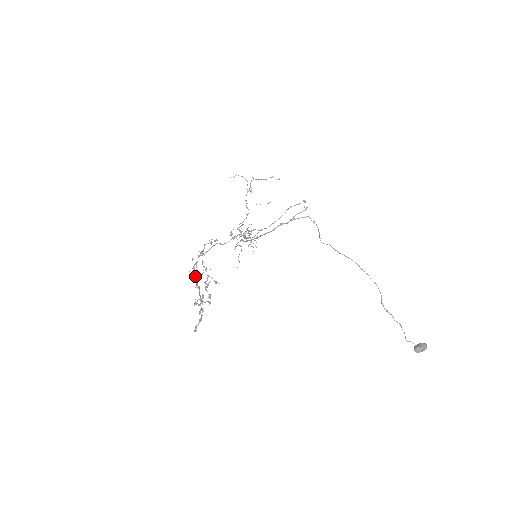
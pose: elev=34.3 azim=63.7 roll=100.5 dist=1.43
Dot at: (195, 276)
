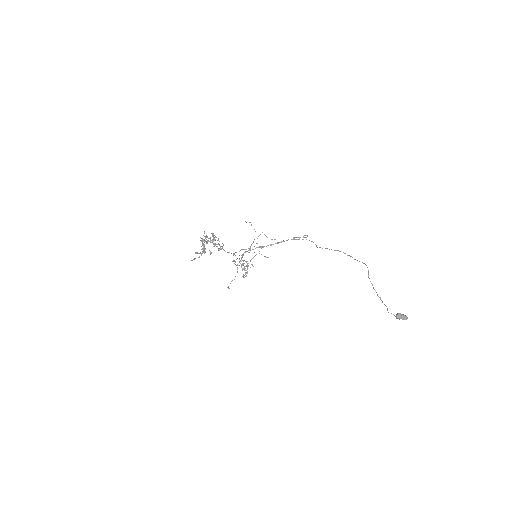
Dot at: (203, 240)
